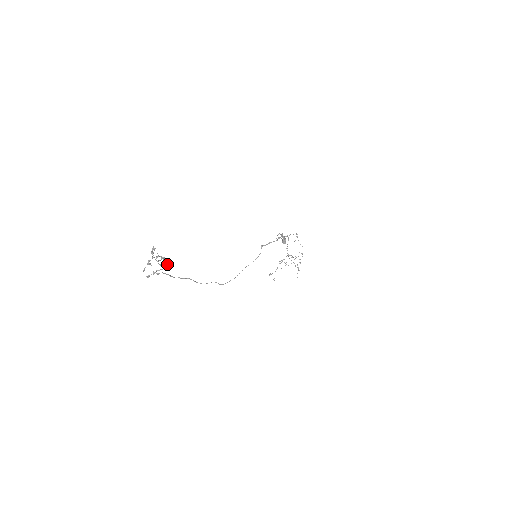
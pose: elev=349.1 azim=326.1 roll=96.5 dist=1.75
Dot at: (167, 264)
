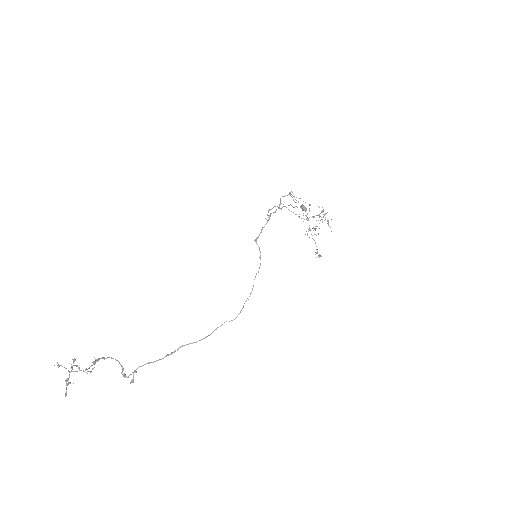
Dot at: occluded
